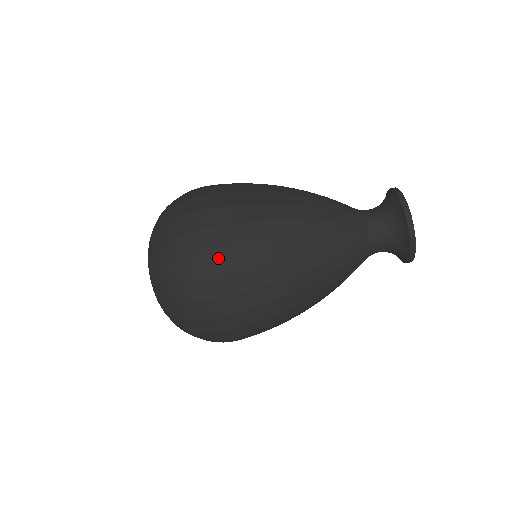
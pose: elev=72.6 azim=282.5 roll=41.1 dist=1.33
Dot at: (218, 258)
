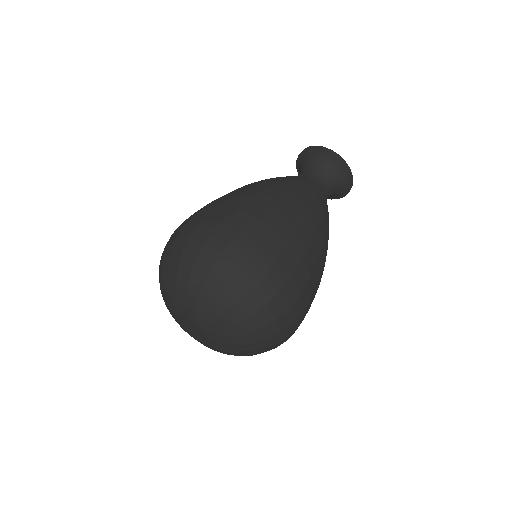
Dot at: (200, 215)
